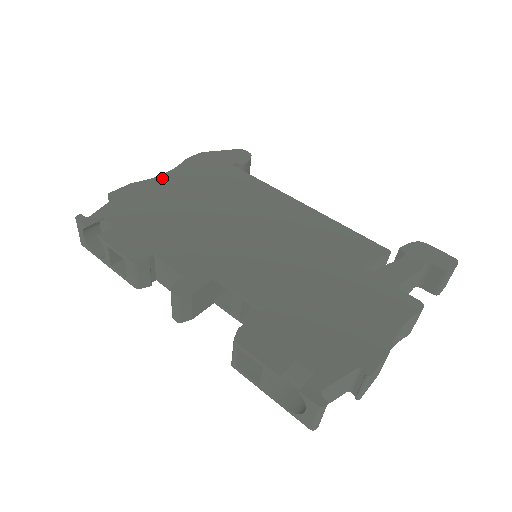
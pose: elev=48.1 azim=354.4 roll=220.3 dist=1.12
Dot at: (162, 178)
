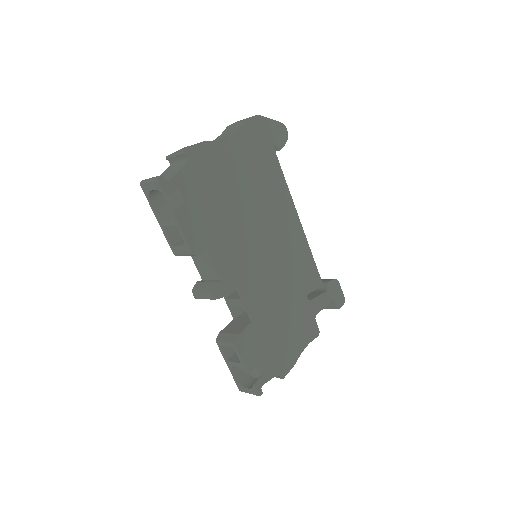
Dot at: (226, 144)
